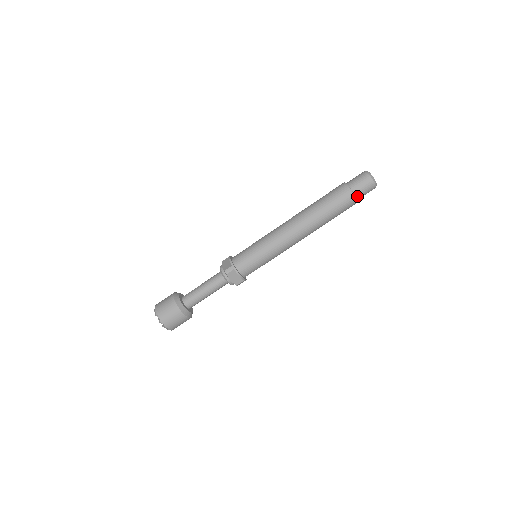
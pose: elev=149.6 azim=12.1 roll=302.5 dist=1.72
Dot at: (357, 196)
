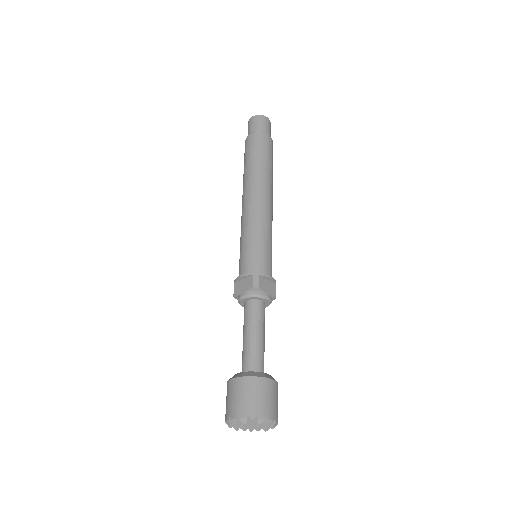
Dot at: (268, 136)
